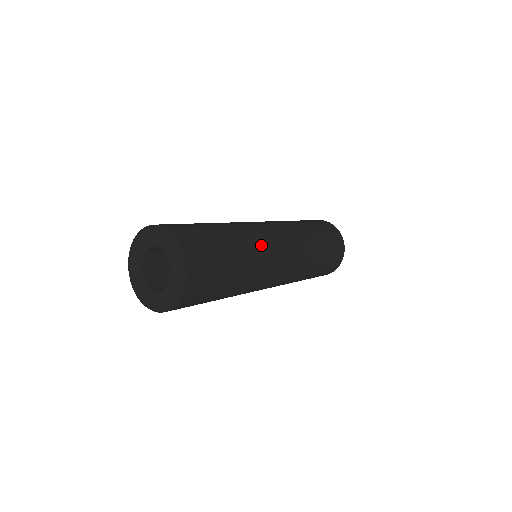
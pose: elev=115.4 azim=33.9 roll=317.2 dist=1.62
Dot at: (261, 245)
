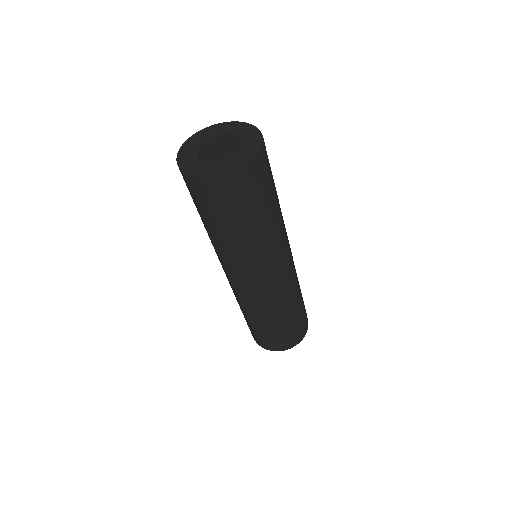
Dot at: (276, 247)
